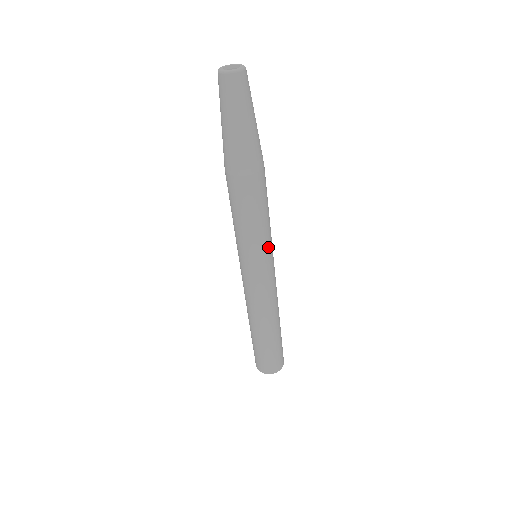
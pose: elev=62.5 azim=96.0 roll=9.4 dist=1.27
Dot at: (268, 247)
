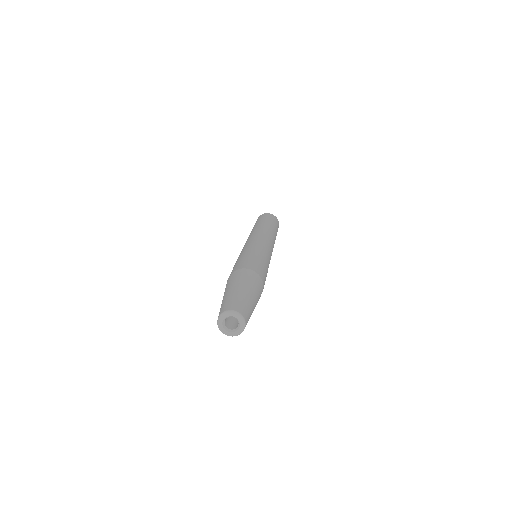
Dot at: occluded
